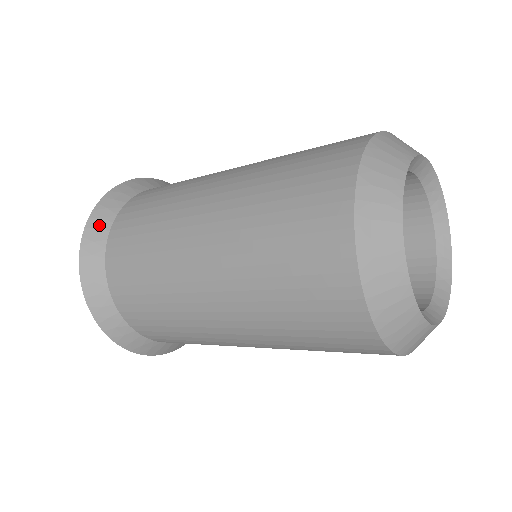
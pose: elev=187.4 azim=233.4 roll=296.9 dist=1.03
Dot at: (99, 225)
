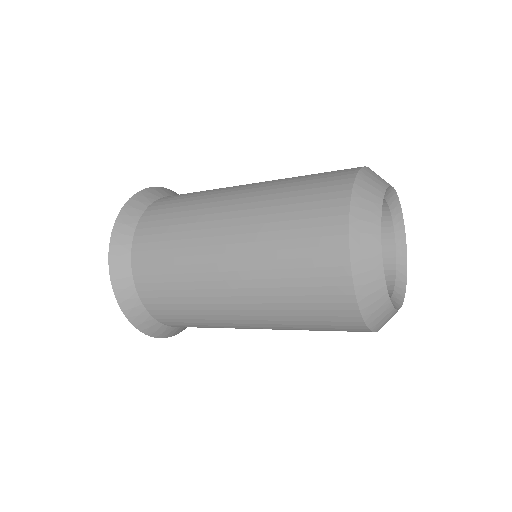
Dot at: (121, 274)
